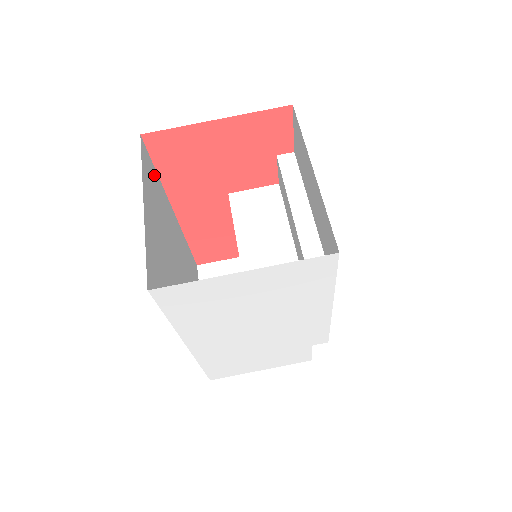
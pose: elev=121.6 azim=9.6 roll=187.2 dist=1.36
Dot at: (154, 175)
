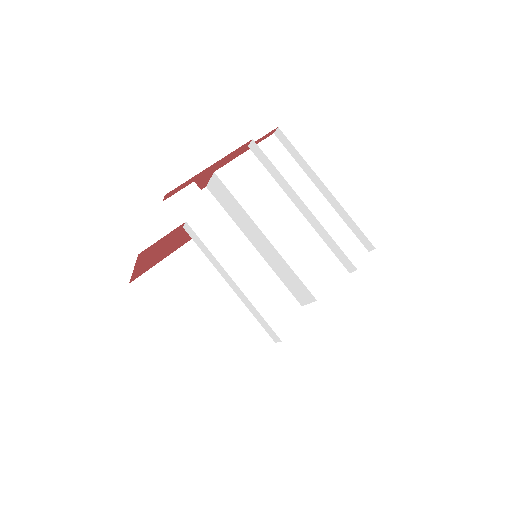
Dot at: (161, 273)
